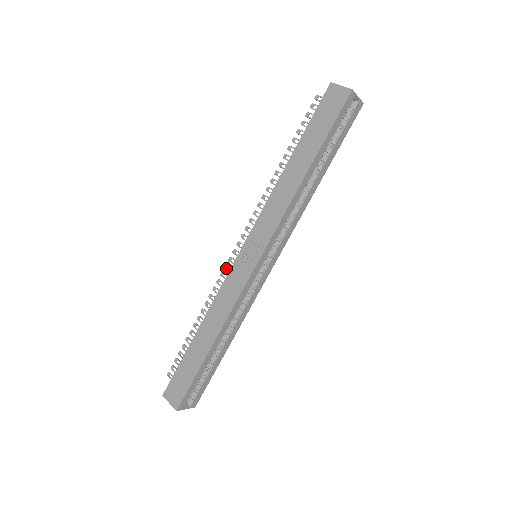
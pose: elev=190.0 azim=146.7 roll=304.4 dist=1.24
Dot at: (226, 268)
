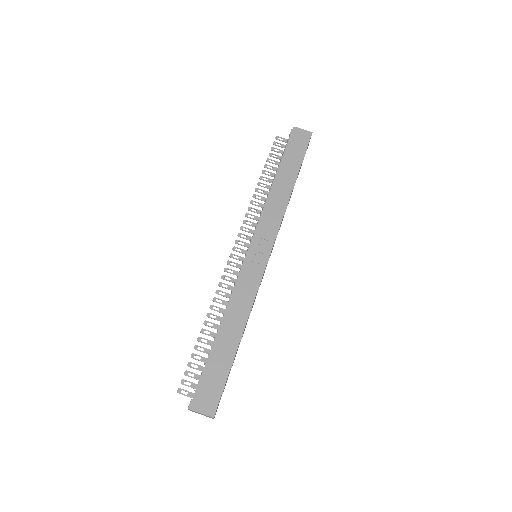
Dot at: (226, 271)
